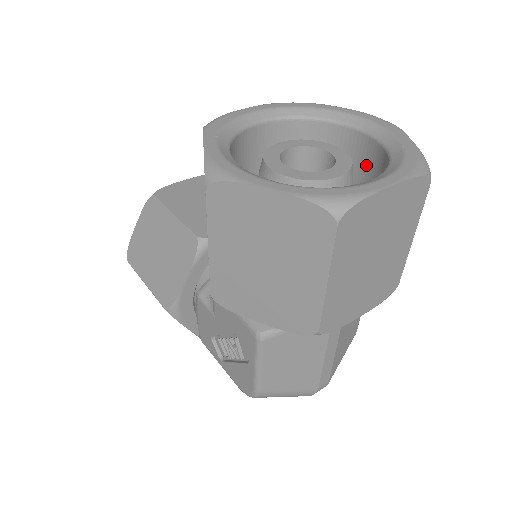
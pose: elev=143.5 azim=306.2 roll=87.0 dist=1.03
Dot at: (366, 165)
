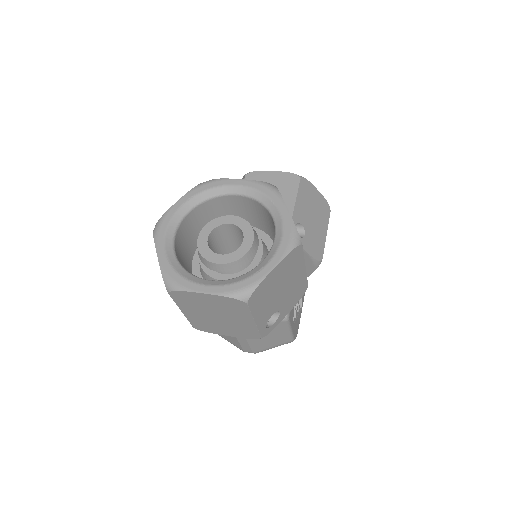
Dot at: occluded
